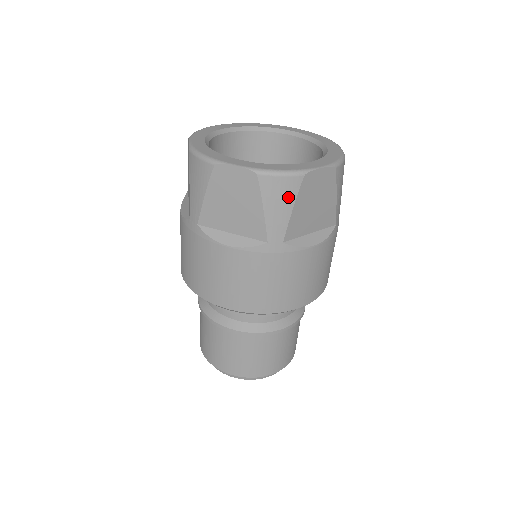
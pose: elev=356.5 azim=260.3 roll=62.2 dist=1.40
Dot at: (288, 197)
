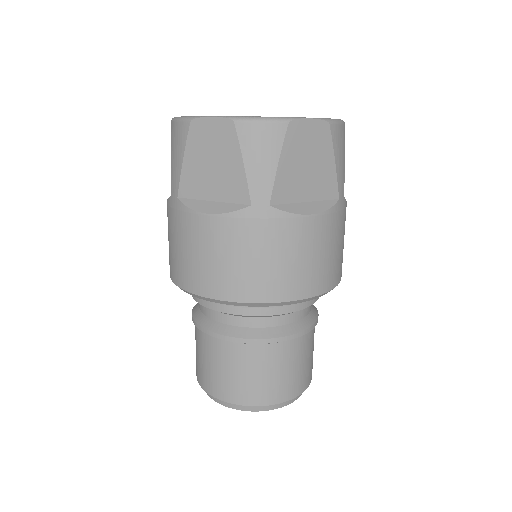
Dot at: (271, 148)
